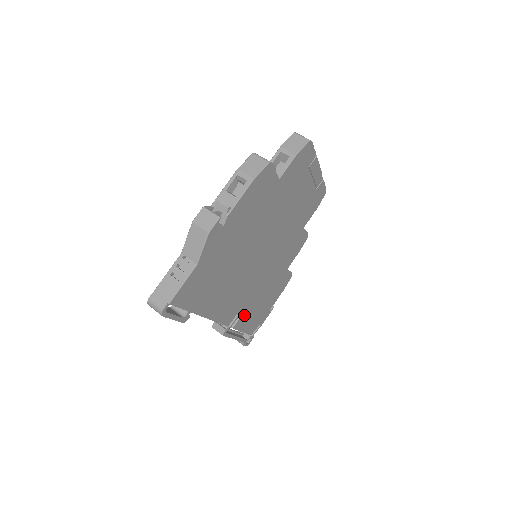
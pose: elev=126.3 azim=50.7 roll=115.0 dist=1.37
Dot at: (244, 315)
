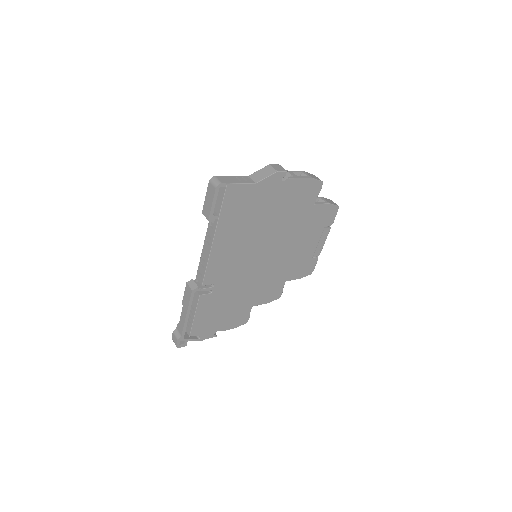
Dot at: (211, 297)
